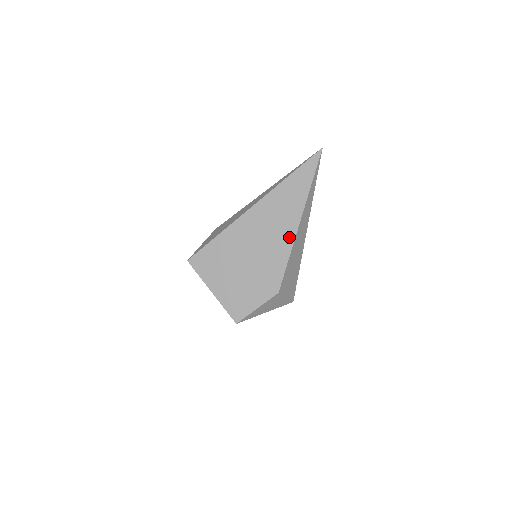
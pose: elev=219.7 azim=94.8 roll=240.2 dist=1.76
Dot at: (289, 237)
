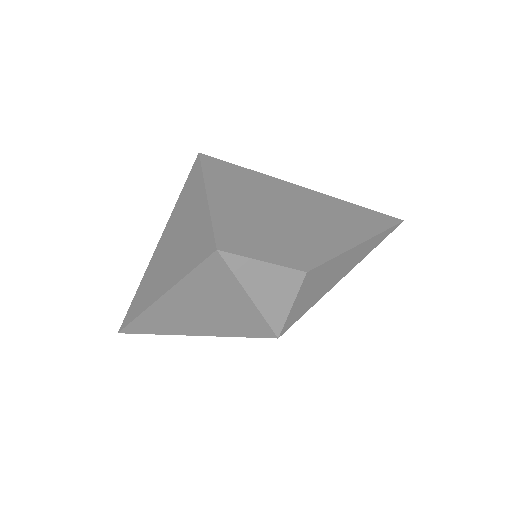
Dot at: (346, 241)
